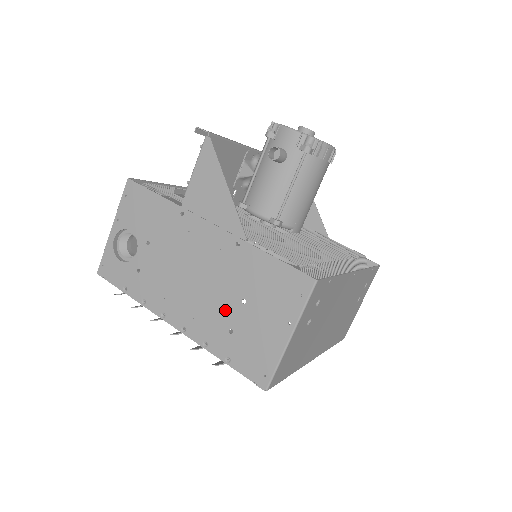
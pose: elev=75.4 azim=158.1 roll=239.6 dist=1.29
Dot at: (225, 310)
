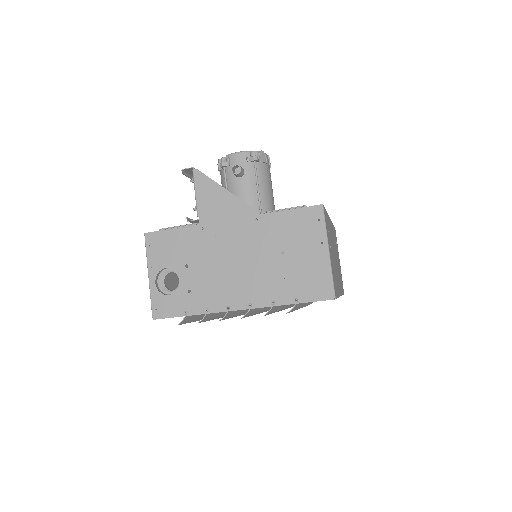
Dot at: (273, 268)
